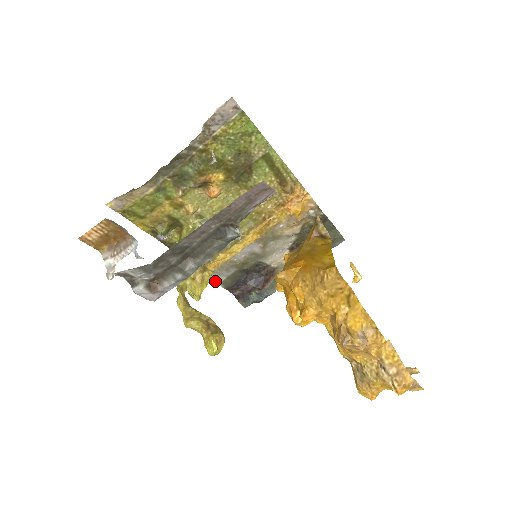
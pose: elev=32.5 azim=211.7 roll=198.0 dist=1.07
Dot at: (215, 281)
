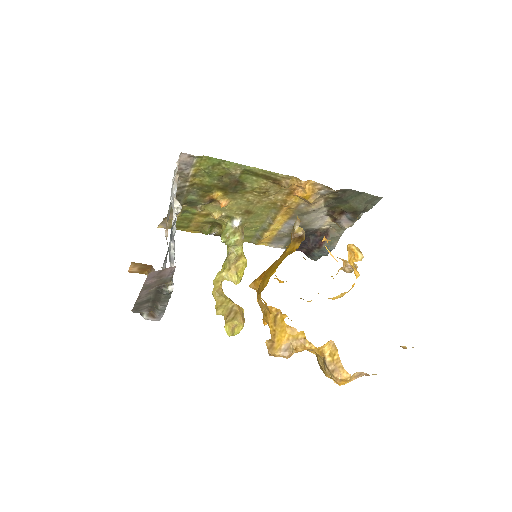
Dot at: (278, 247)
